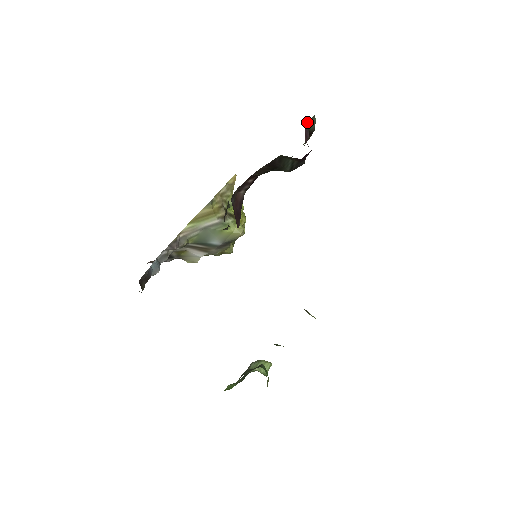
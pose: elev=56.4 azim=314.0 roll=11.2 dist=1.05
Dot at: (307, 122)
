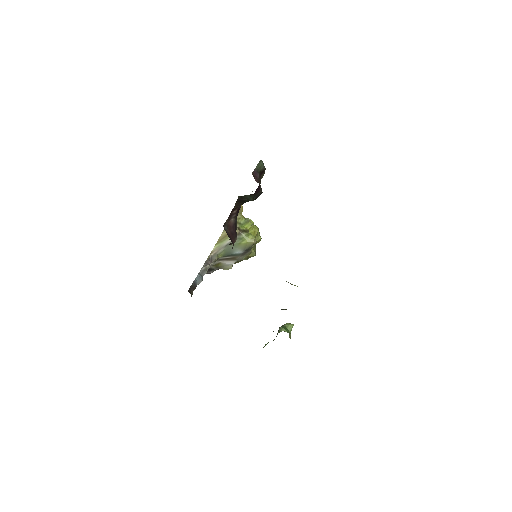
Dot at: (255, 168)
